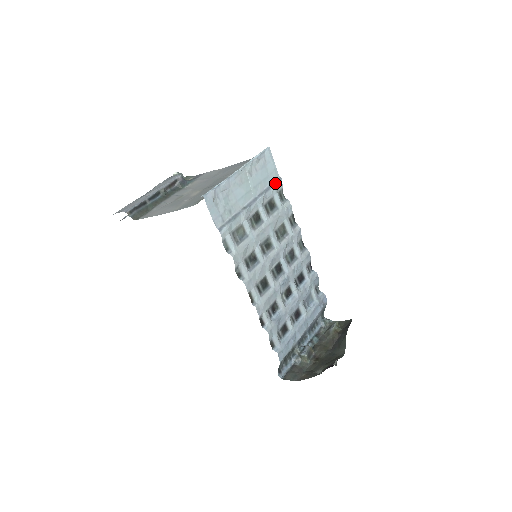
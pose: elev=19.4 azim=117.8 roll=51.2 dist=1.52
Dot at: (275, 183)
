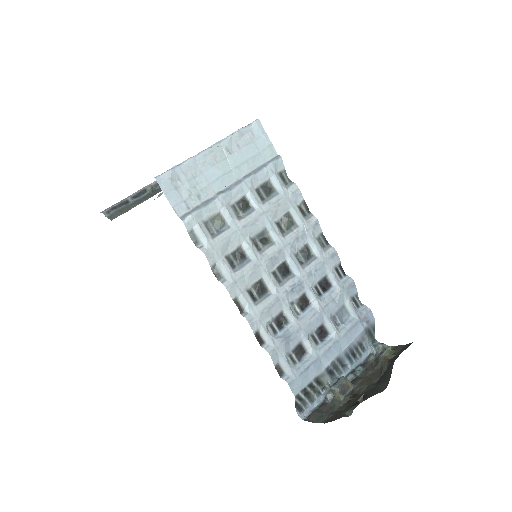
Dot at: (270, 162)
